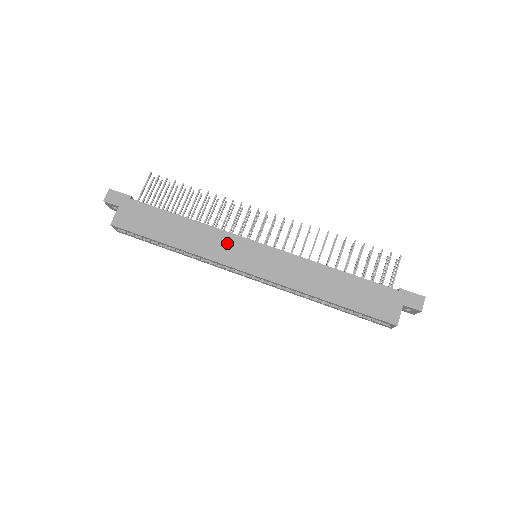
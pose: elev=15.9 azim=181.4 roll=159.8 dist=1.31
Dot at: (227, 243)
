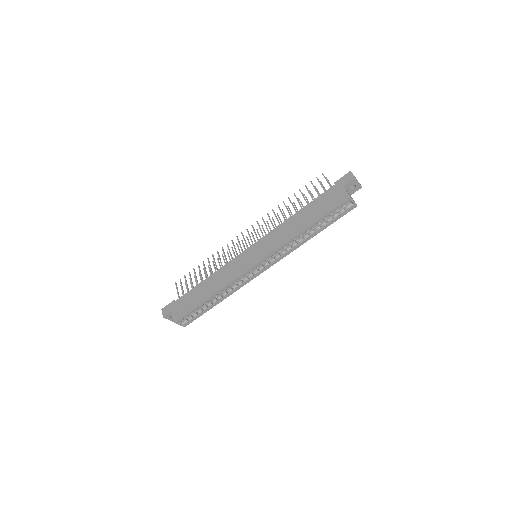
Dot at: (234, 265)
